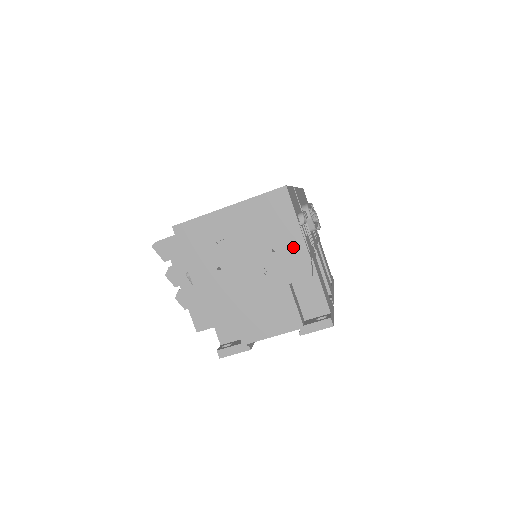
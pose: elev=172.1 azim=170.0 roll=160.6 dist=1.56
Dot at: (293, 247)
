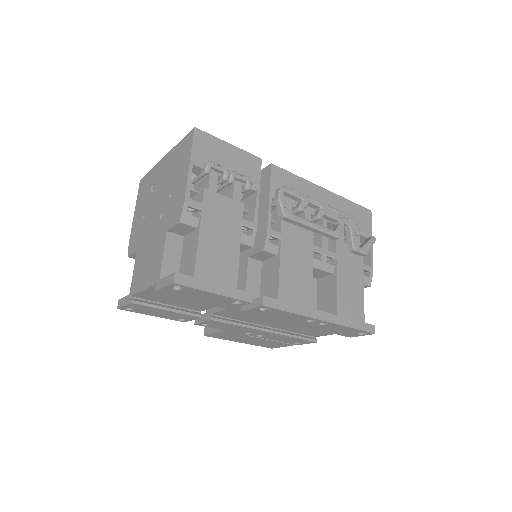
Dot at: (180, 190)
